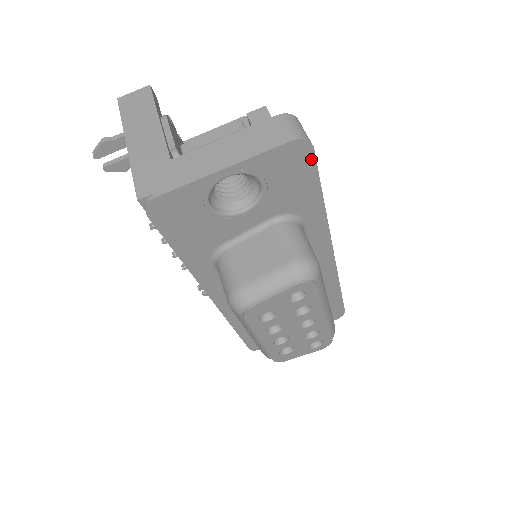
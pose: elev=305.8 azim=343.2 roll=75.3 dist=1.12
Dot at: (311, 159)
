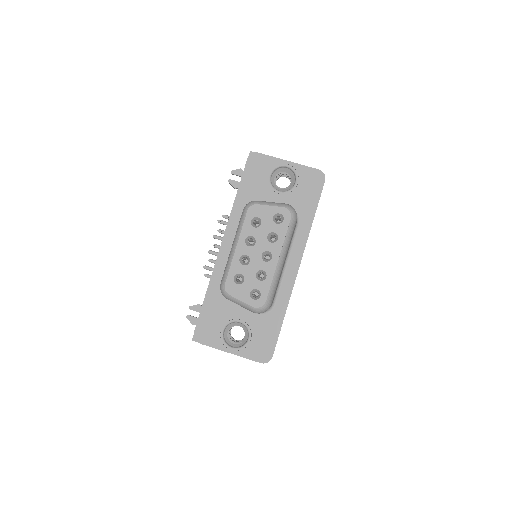
Dot at: (321, 186)
